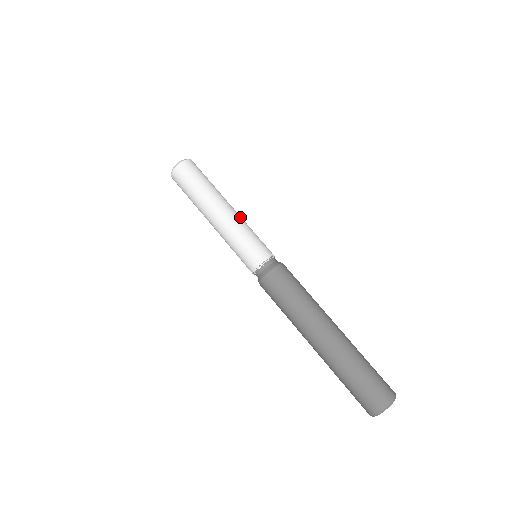
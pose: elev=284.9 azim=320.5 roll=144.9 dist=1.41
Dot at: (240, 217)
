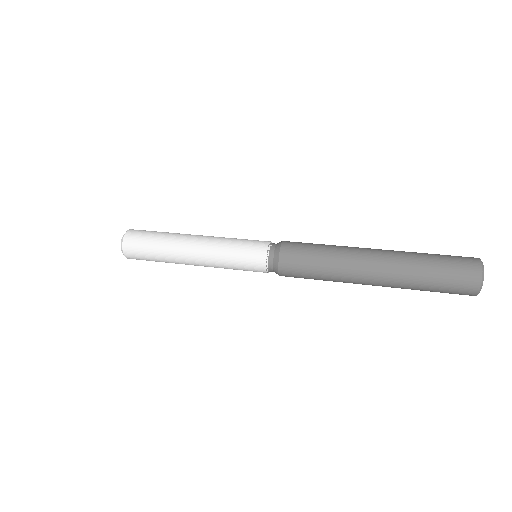
Dot at: occluded
